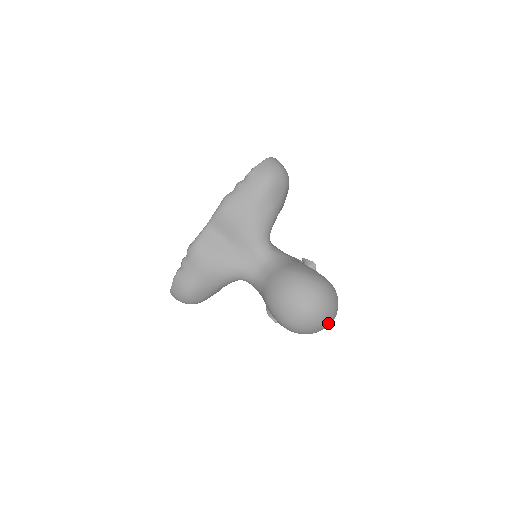
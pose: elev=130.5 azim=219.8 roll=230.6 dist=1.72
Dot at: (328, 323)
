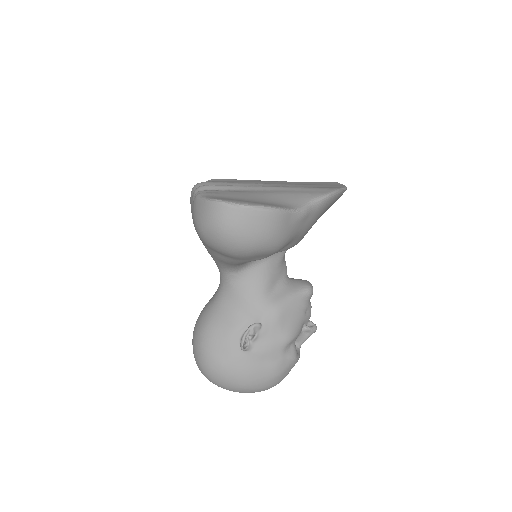
Dot at: occluded
